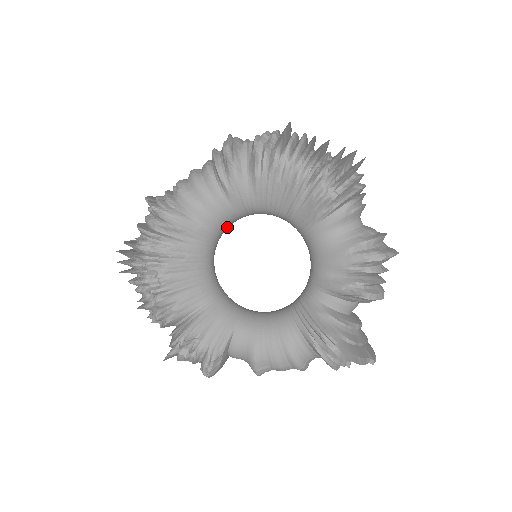
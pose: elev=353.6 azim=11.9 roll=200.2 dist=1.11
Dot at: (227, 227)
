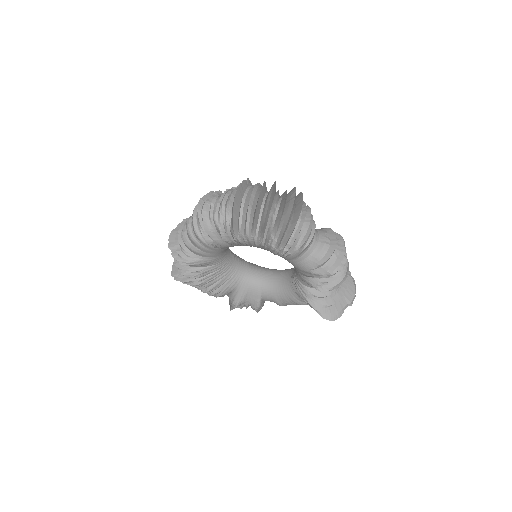
Dot at: occluded
